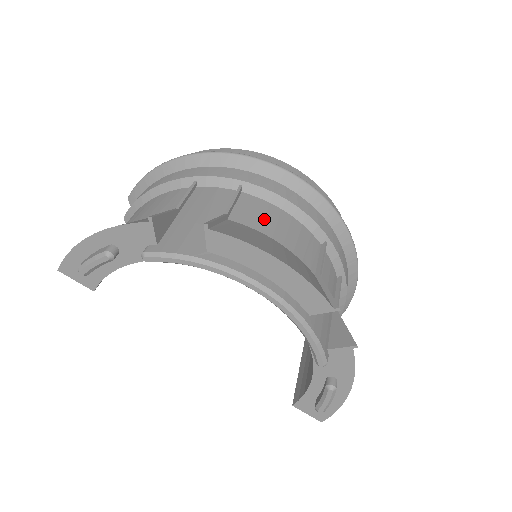
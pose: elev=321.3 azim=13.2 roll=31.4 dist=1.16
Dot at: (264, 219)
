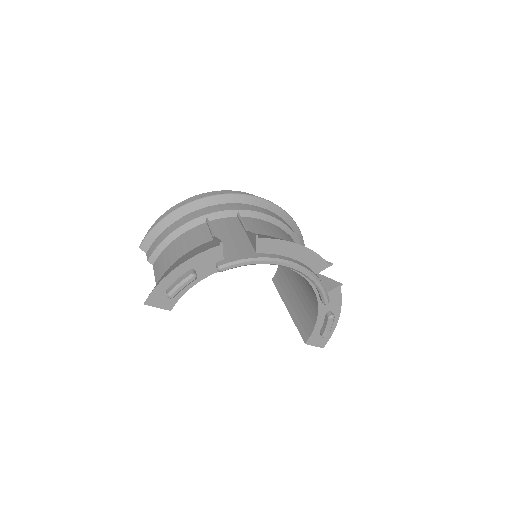
Dot at: (264, 228)
